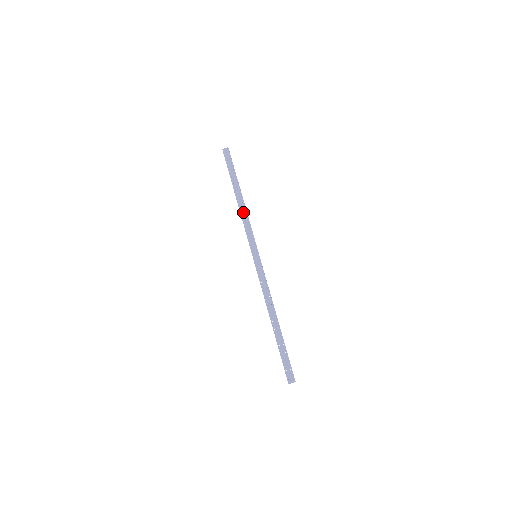
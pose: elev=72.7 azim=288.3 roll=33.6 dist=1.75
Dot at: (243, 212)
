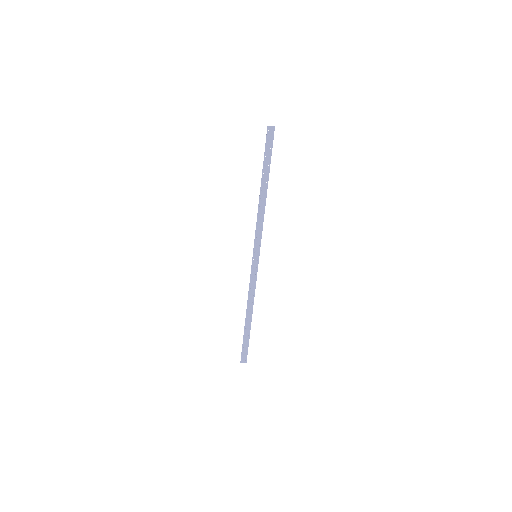
Dot at: (261, 209)
